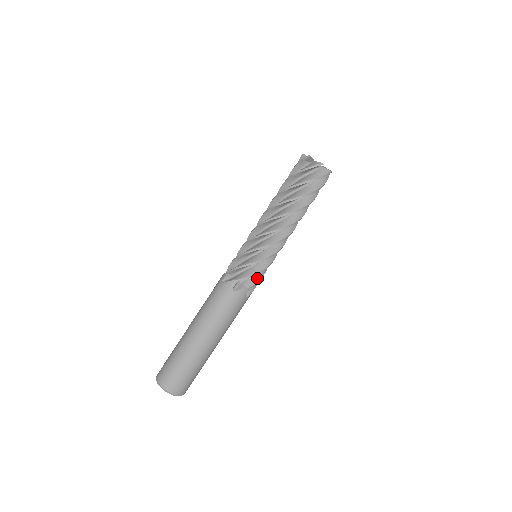
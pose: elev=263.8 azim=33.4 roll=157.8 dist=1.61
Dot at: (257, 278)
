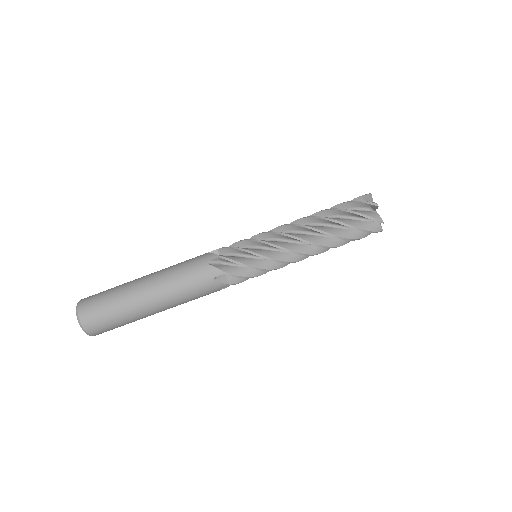
Dot at: (243, 278)
